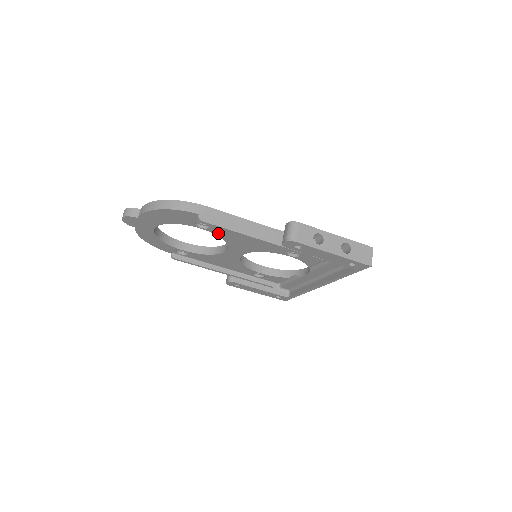
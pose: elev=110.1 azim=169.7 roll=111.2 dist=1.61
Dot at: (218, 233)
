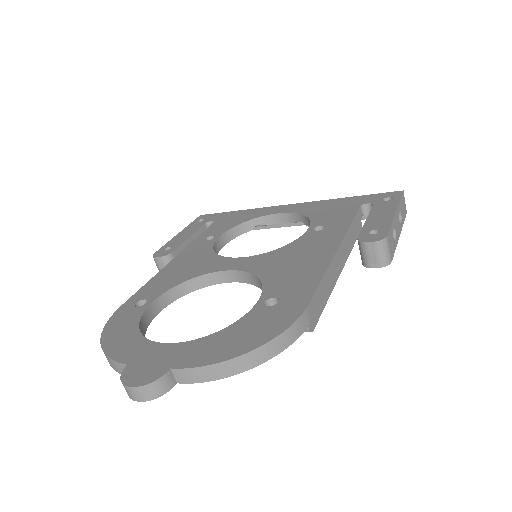
Dot at: occluded
